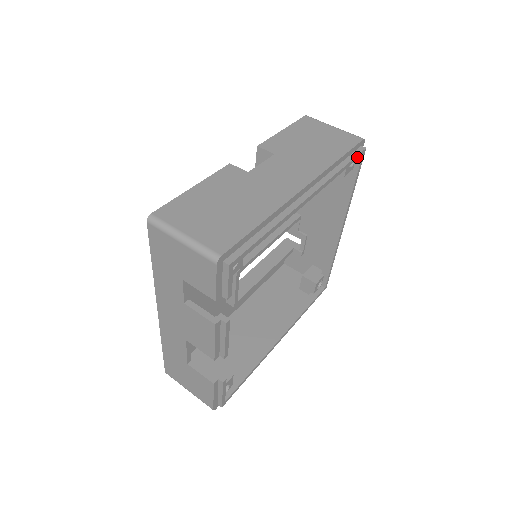
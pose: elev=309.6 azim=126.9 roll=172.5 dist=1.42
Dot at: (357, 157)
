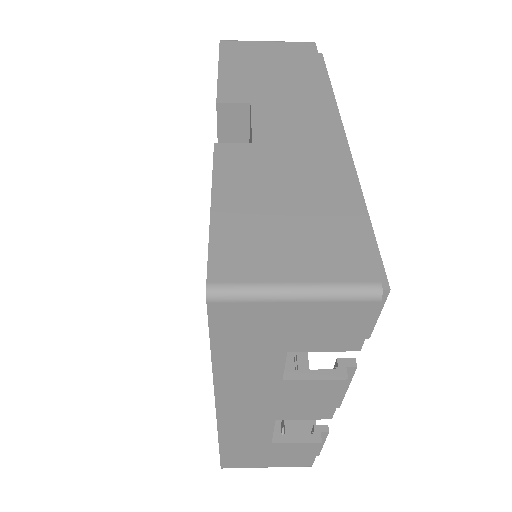
Dot at: (324, 68)
